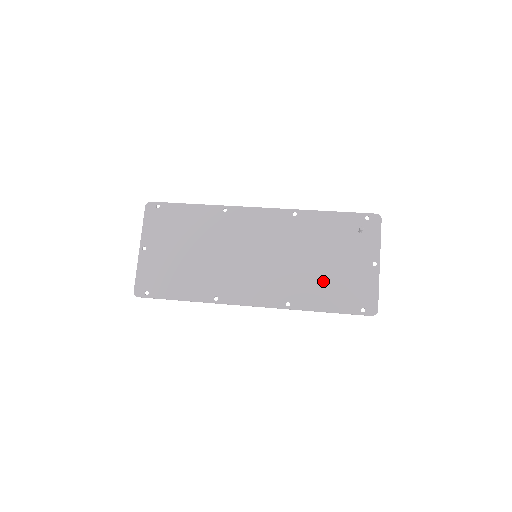
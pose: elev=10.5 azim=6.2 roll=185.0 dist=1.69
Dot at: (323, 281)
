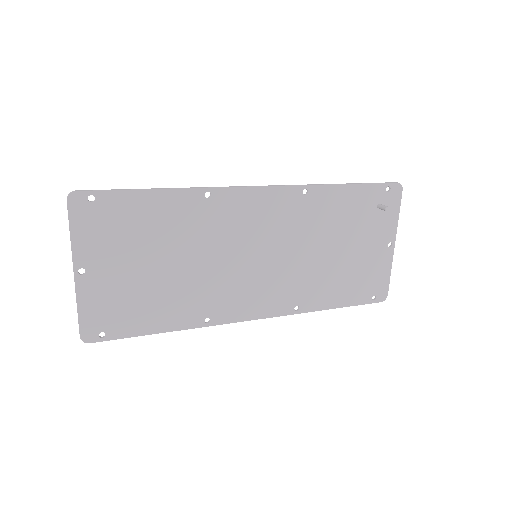
Dot at: (336, 274)
